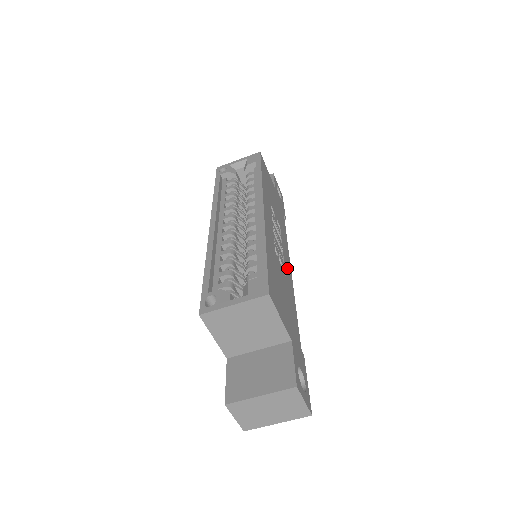
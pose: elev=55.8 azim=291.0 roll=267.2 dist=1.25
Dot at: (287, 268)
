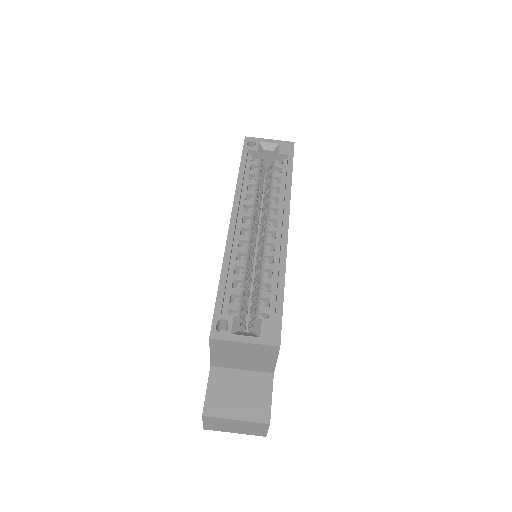
Dot at: occluded
